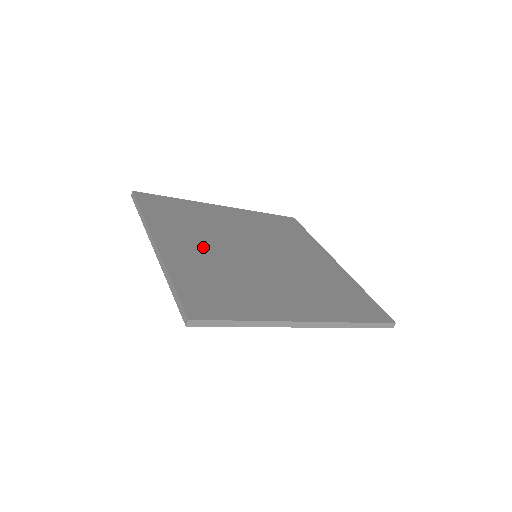
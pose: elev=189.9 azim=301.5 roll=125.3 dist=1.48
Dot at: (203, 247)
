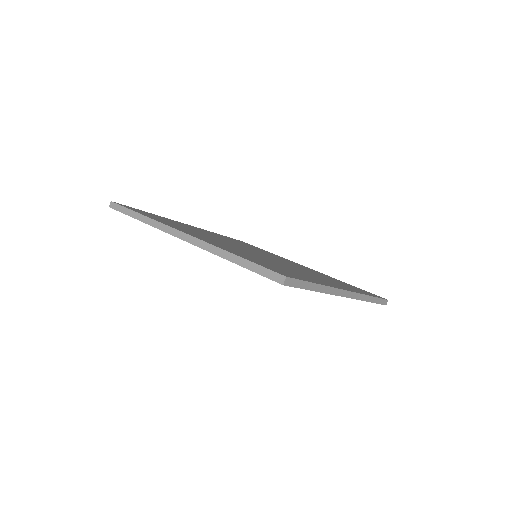
Dot at: (219, 242)
